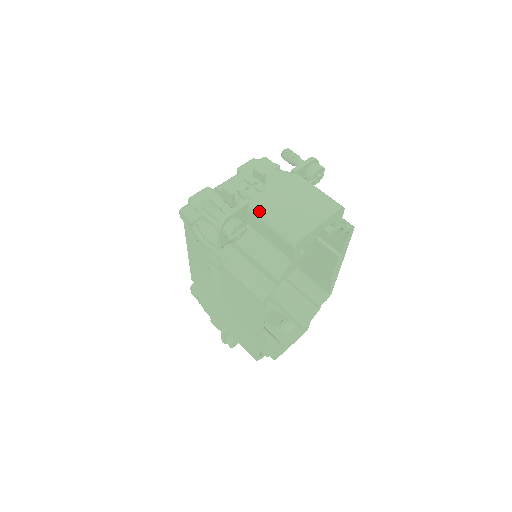
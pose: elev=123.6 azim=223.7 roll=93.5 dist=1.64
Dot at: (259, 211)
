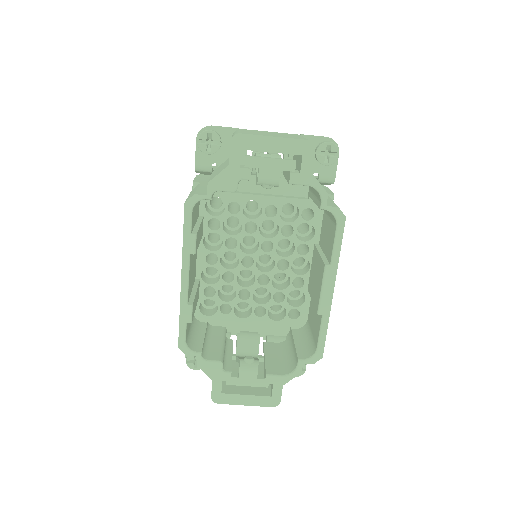
Dot at: occluded
